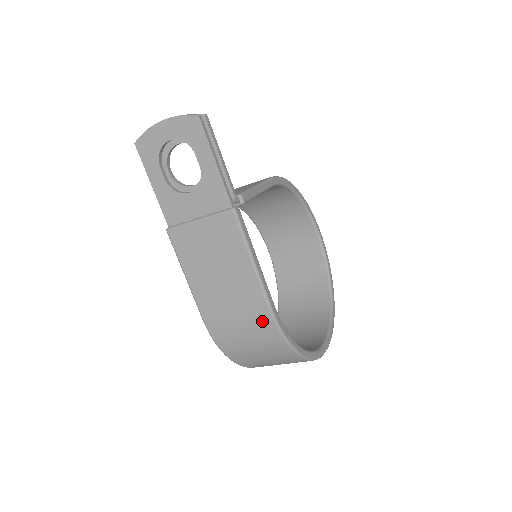
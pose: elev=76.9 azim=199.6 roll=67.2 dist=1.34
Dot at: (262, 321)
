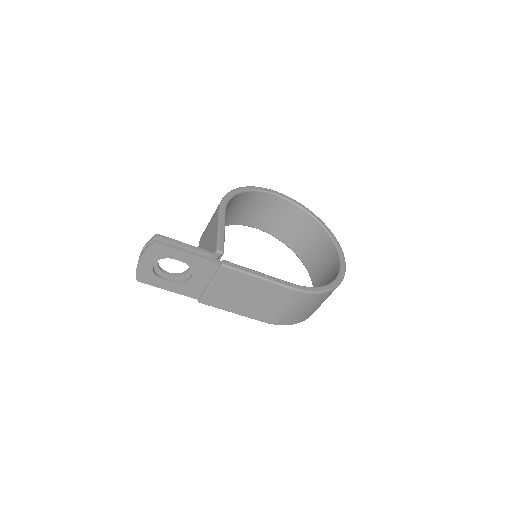
Dot at: (295, 297)
